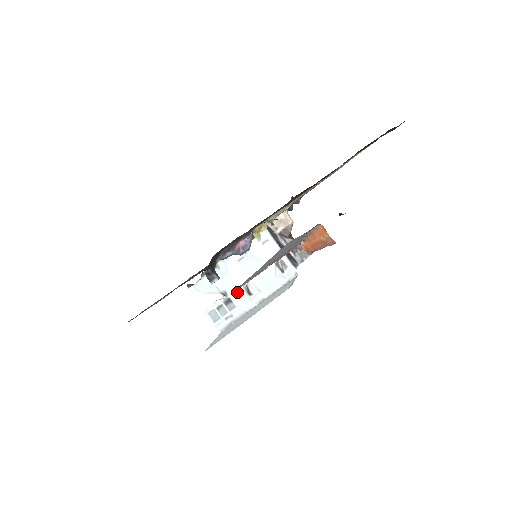
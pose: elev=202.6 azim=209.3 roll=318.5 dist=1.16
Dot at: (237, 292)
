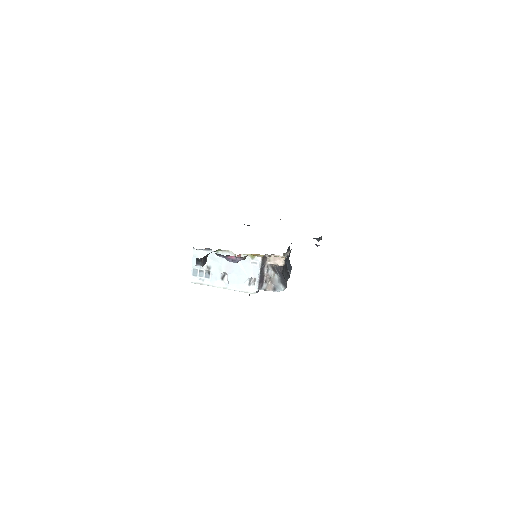
Dot at: (216, 272)
